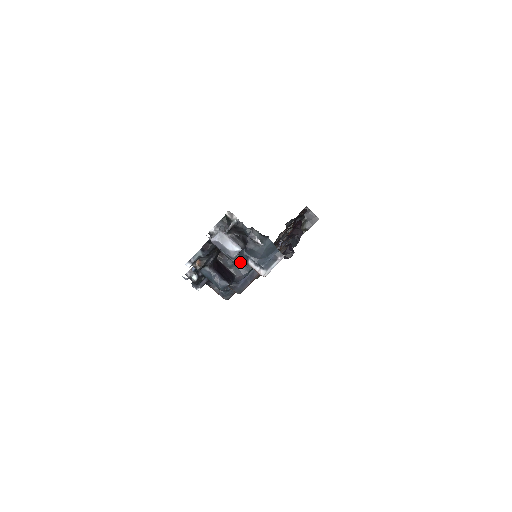
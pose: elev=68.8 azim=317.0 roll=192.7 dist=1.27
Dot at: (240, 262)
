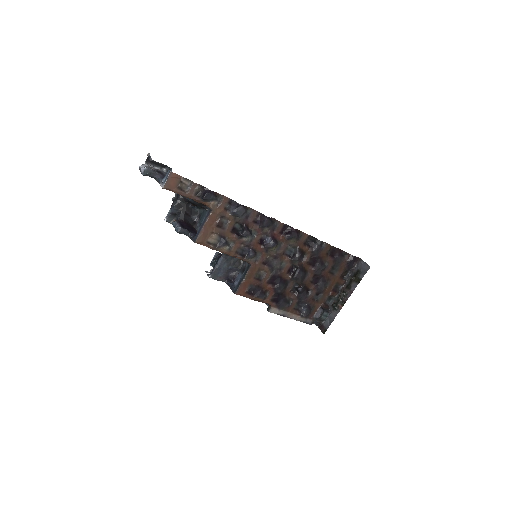
Dot at: occluded
